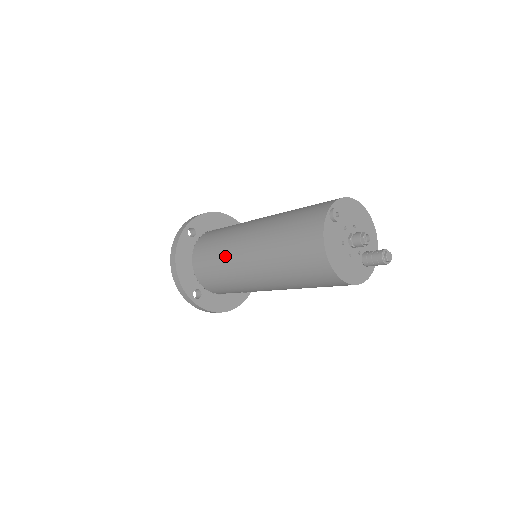
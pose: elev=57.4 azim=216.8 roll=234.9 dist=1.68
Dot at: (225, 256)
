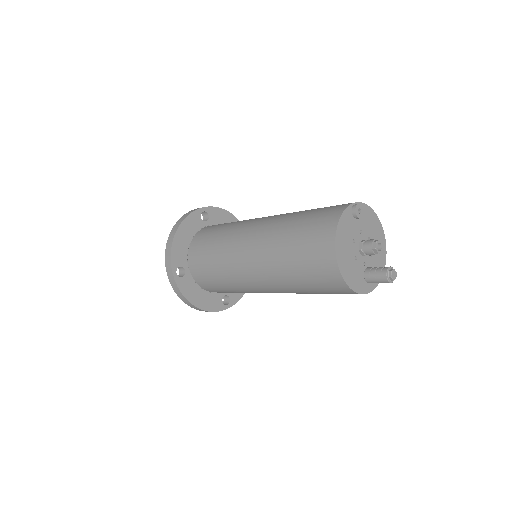
Dot at: (229, 236)
